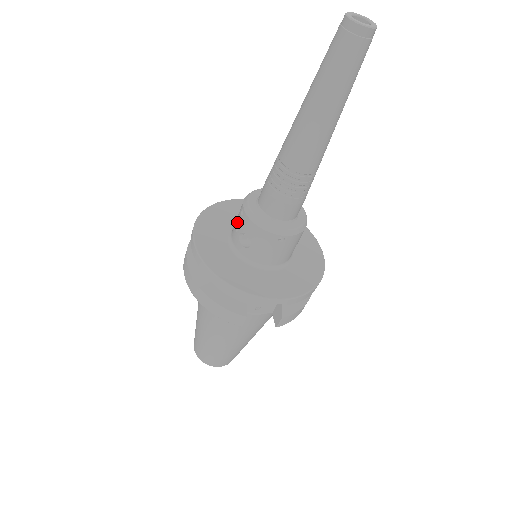
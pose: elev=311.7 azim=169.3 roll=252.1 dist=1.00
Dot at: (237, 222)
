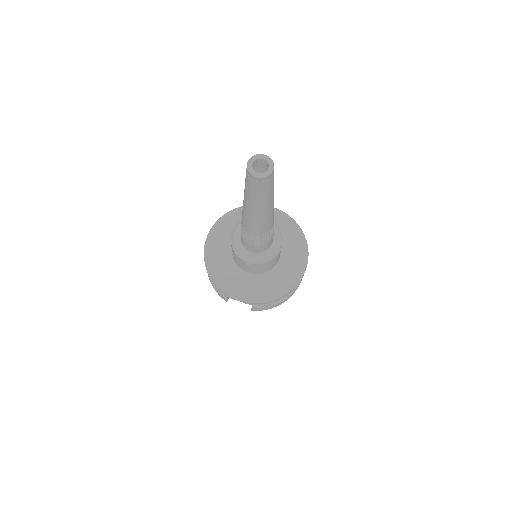
Dot at: occluded
